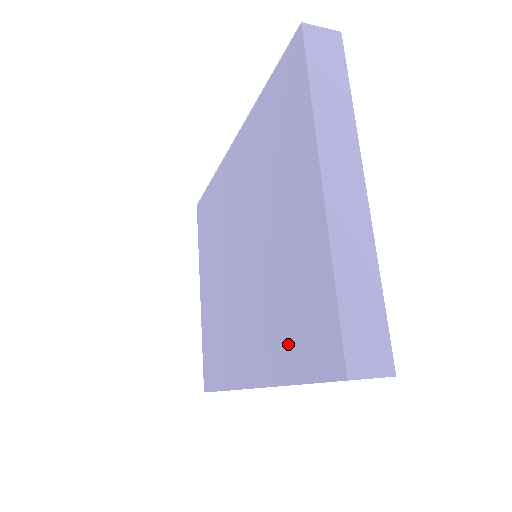
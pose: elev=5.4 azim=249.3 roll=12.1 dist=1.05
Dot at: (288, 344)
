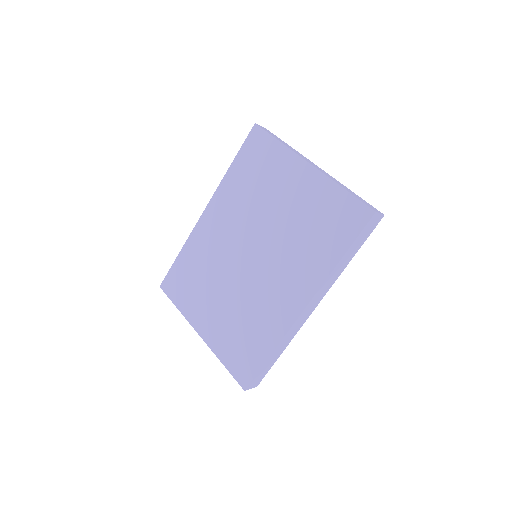
Dot at: (328, 244)
